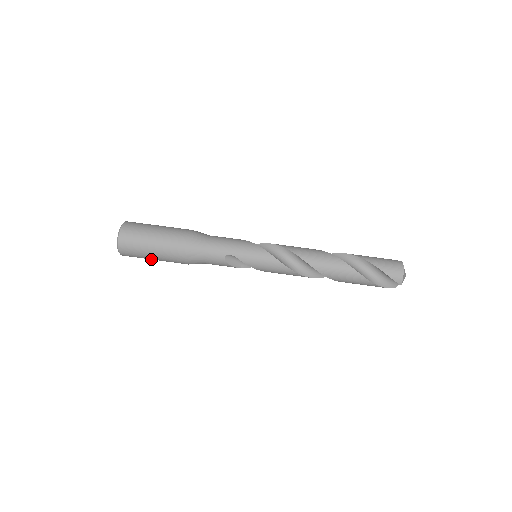
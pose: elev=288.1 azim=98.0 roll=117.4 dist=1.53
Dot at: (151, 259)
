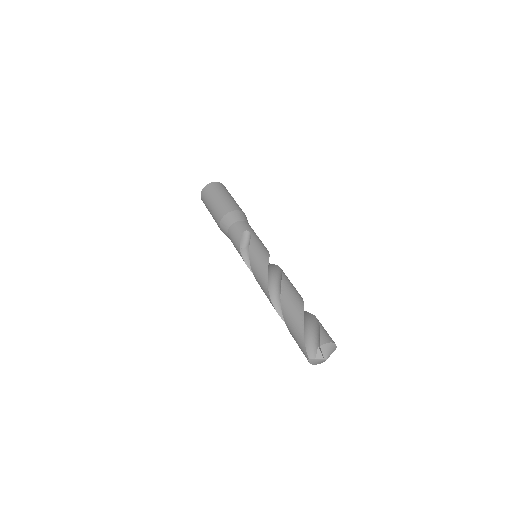
Dot at: (210, 203)
